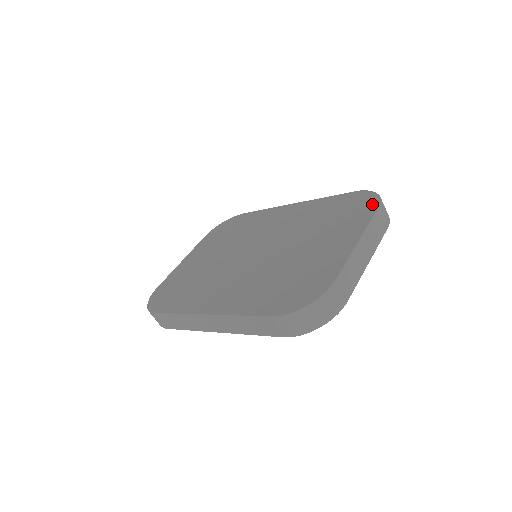
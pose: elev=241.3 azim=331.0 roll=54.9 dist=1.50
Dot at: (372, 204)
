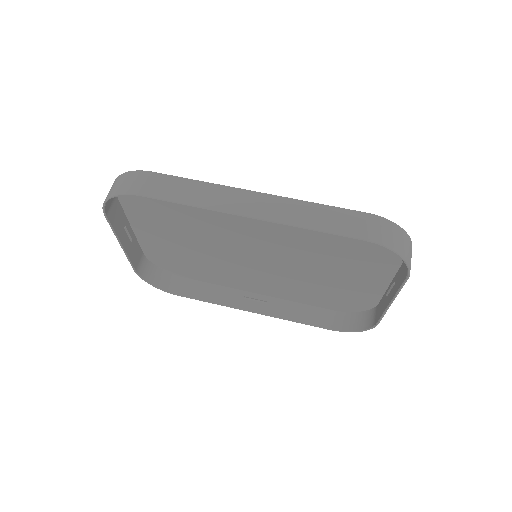
Dot at: (369, 303)
